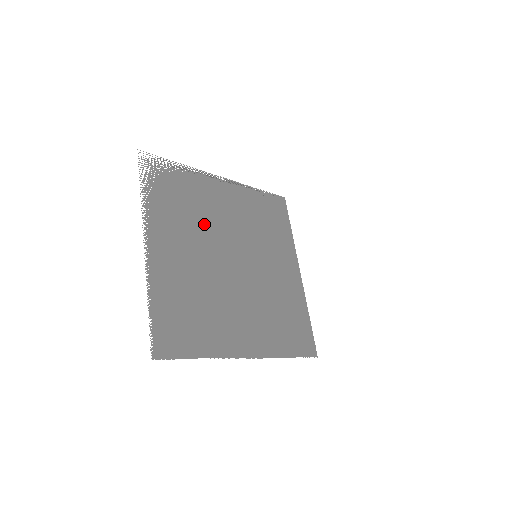
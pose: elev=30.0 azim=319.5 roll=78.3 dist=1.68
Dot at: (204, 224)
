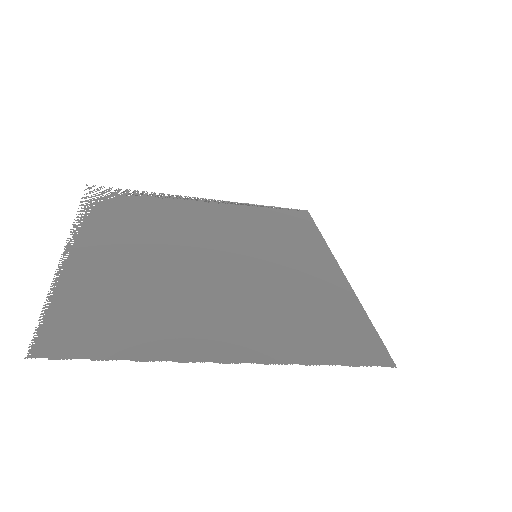
Dot at: (169, 231)
